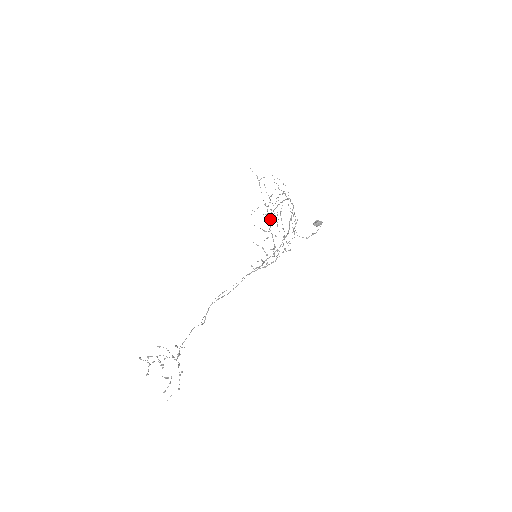
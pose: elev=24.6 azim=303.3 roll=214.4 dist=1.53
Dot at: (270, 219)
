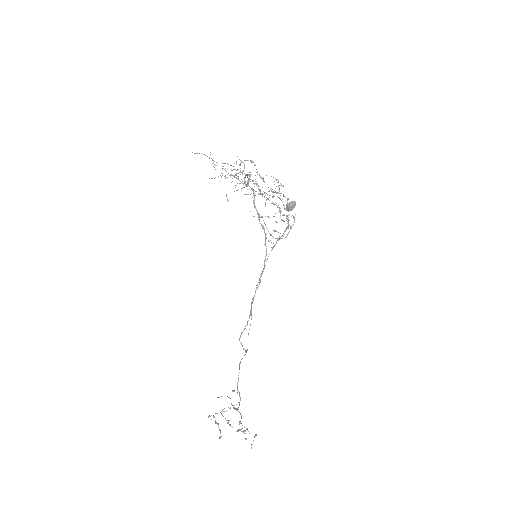
Dot at: occluded
